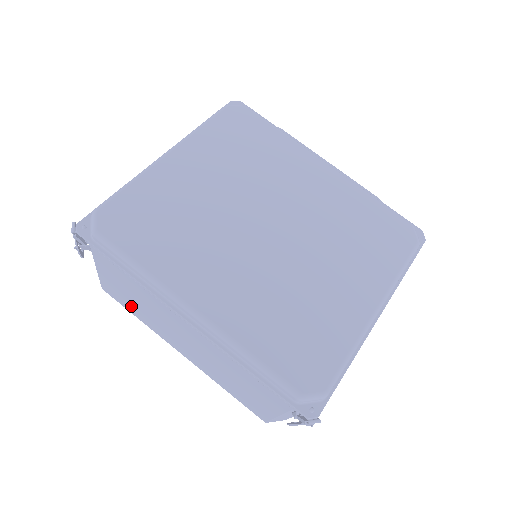
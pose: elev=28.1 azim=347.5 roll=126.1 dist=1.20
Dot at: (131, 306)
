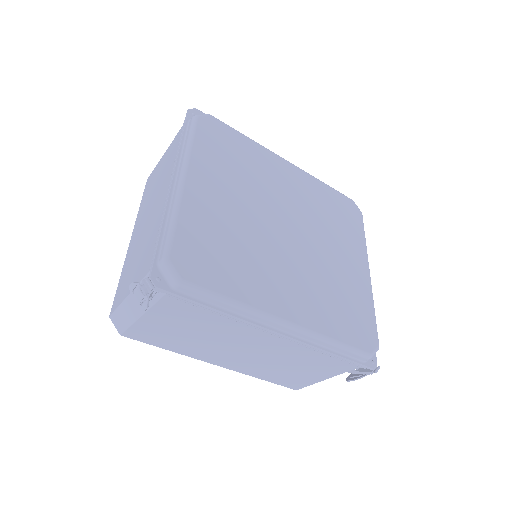
Dot at: (170, 341)
